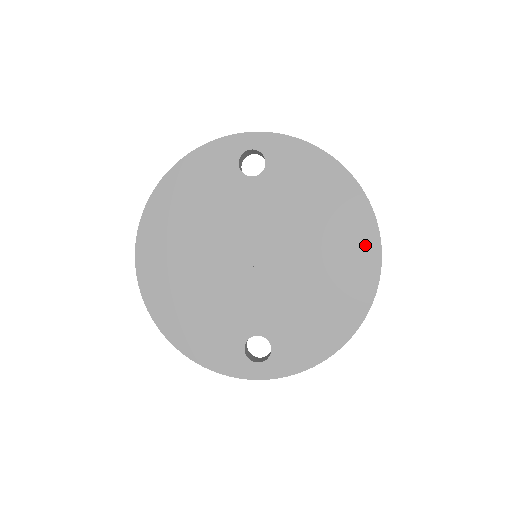
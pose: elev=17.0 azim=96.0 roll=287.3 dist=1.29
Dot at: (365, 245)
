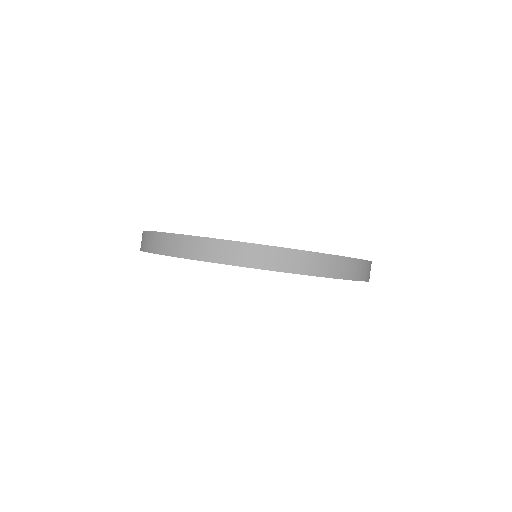
Dot at: occluded
